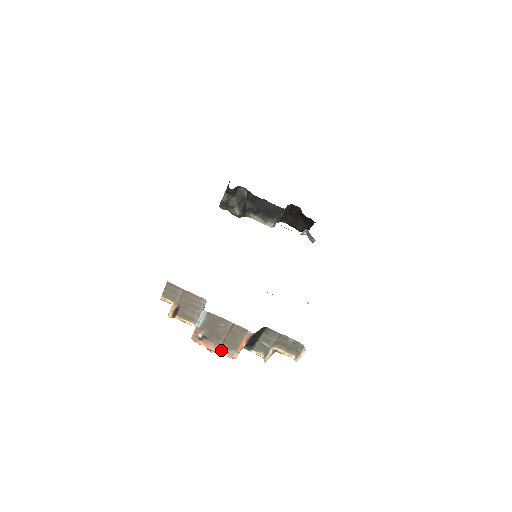
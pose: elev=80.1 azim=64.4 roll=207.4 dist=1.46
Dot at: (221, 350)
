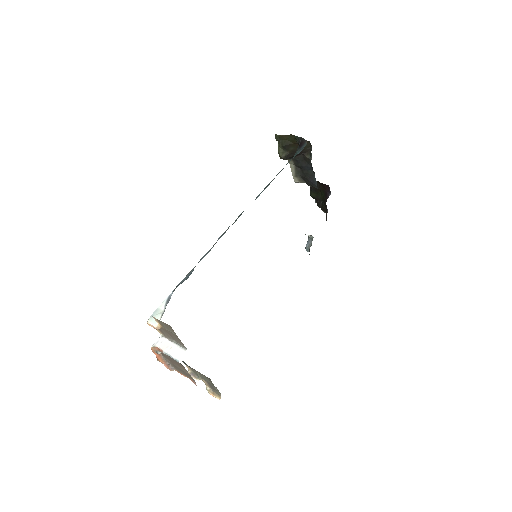
Dot at: (165, 363)
